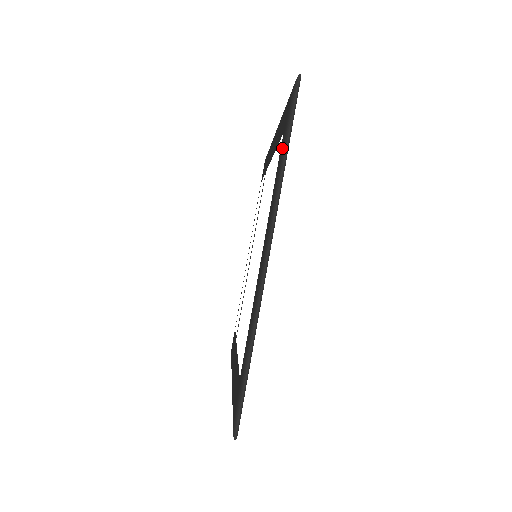
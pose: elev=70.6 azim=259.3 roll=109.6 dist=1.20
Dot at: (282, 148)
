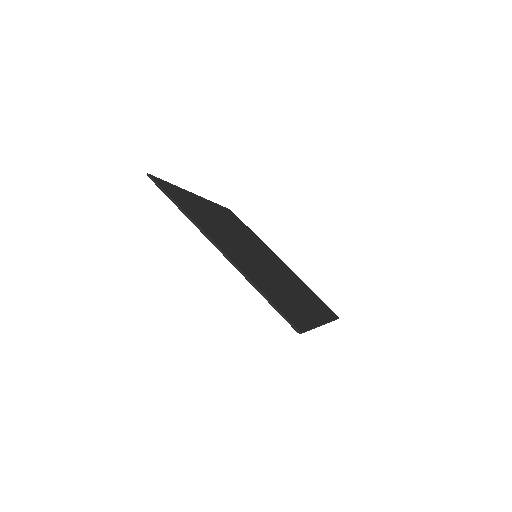
Dot at: occluded
